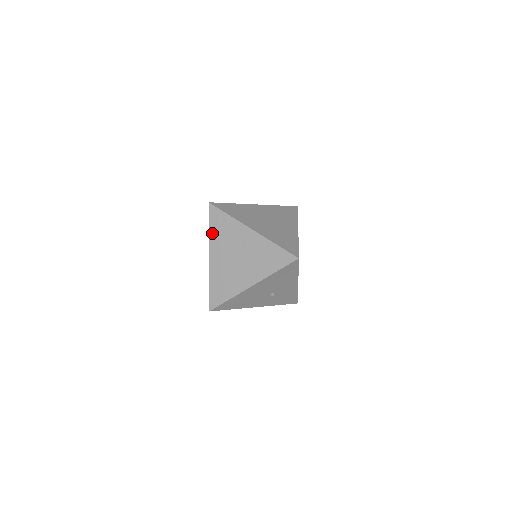
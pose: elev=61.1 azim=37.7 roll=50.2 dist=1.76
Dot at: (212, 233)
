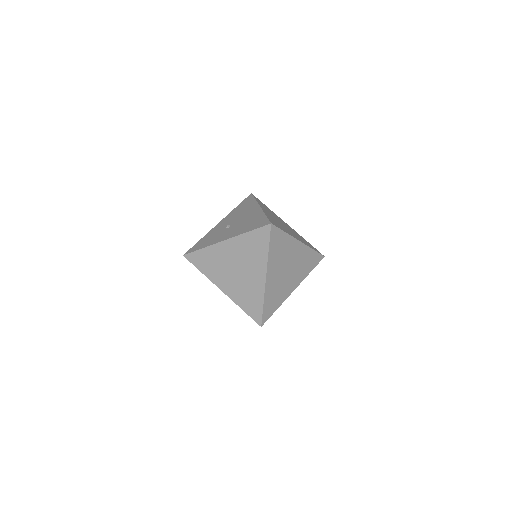
Dot at: occluded
